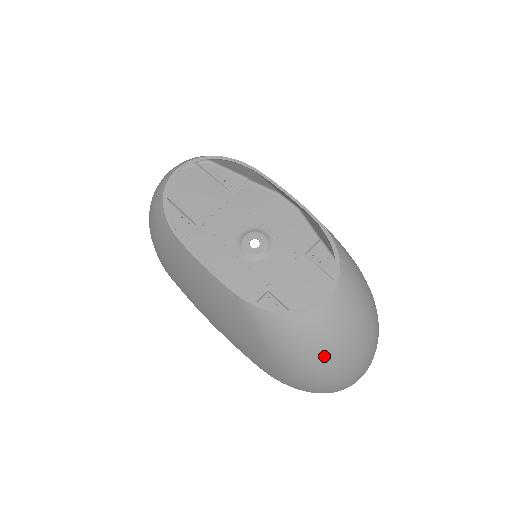
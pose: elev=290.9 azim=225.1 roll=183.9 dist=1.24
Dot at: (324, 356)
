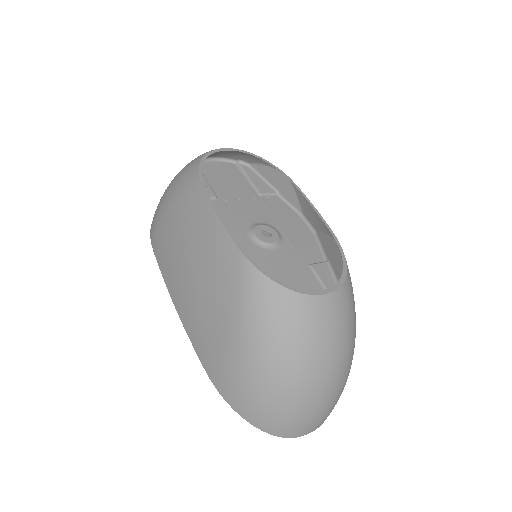
Dot at: (296, 357)
